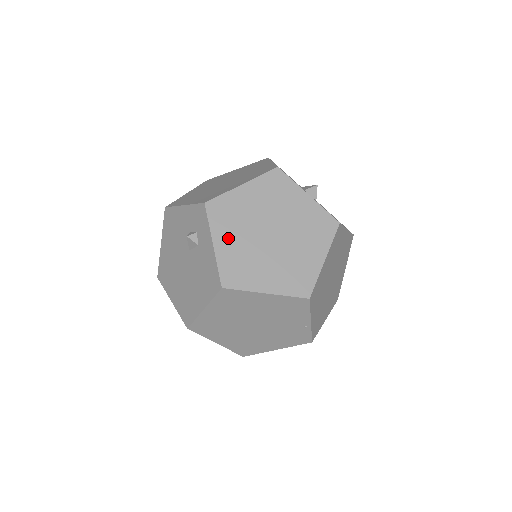
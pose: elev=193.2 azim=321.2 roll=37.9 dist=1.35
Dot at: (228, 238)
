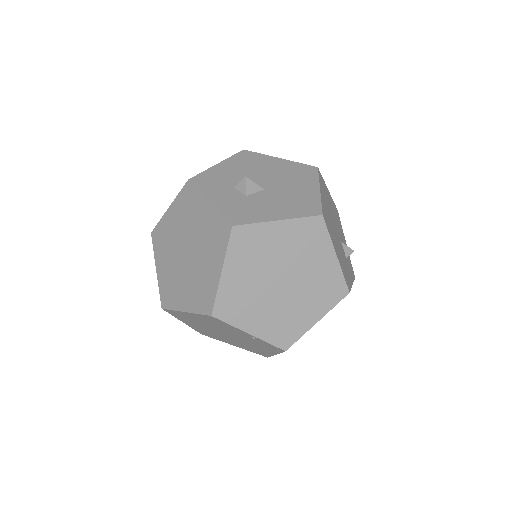
Dot at: (163, 262)
